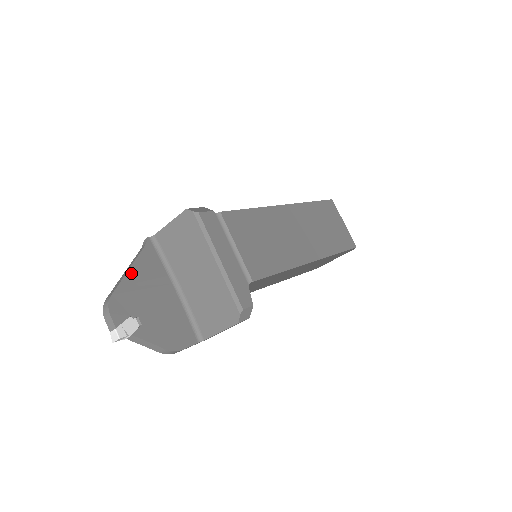
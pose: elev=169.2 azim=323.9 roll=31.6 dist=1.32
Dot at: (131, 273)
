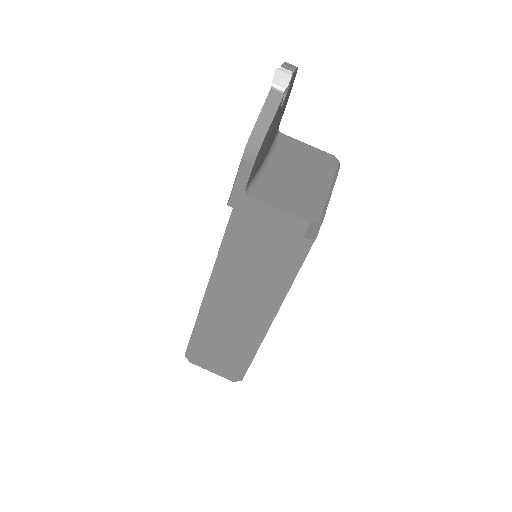
Dot at: (287, 101)
